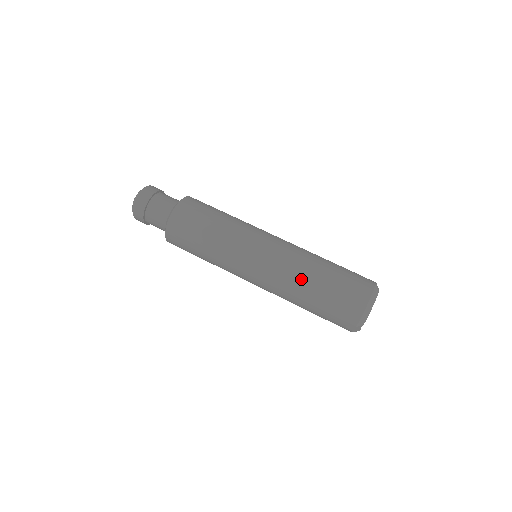
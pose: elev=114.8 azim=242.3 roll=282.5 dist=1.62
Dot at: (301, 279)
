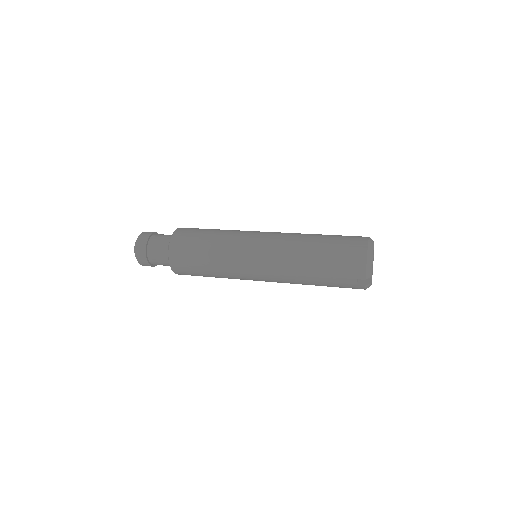
Dot at: (300, 256)
